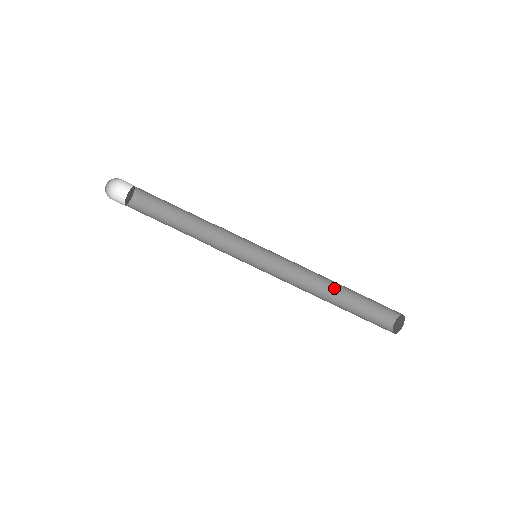
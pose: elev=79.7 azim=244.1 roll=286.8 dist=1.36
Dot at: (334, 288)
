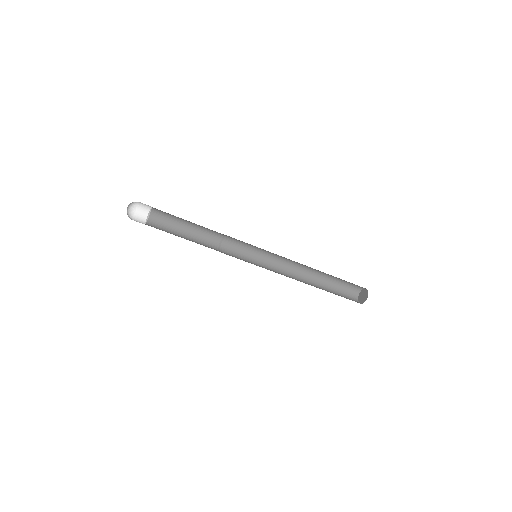
Dot at: (313, 277)
